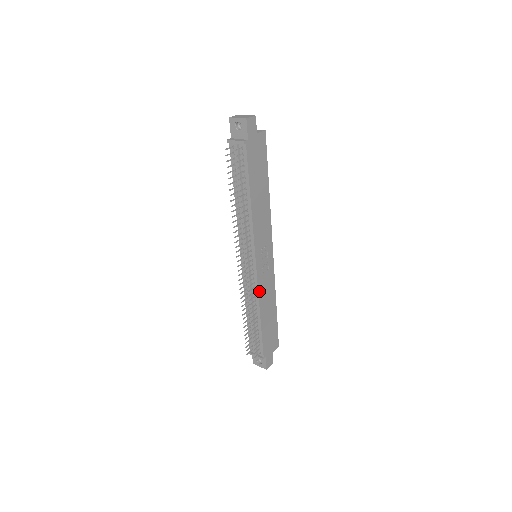
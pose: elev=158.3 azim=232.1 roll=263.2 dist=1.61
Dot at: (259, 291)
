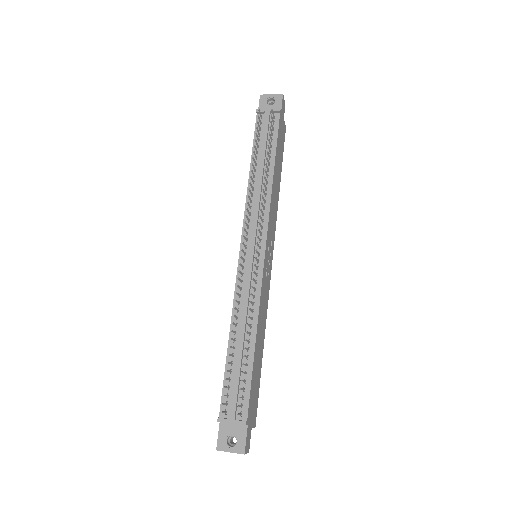
Dot at: (260, 296)
